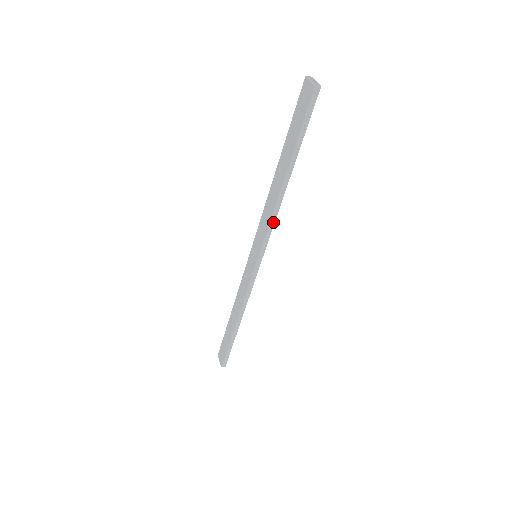
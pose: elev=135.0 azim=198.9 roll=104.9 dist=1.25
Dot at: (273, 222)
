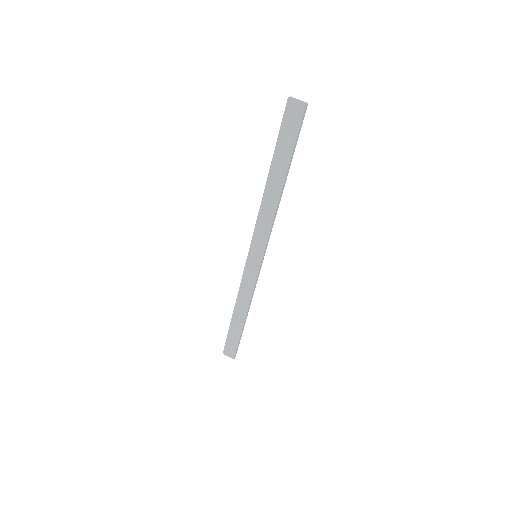
Dot at: (273, 223)
